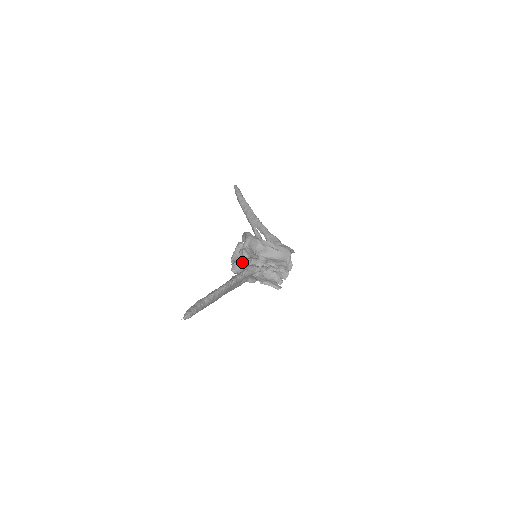
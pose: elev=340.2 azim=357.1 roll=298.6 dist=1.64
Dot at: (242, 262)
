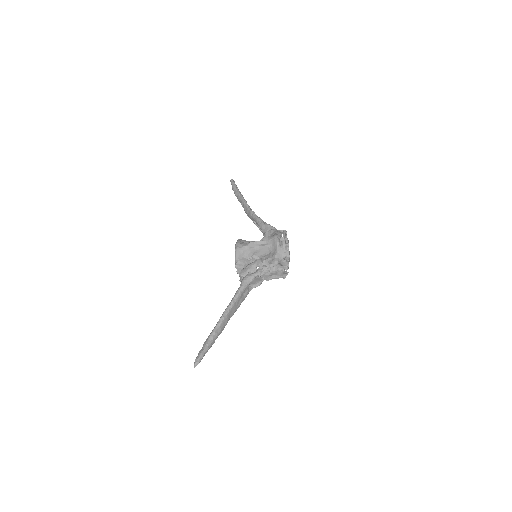
Dot at: (243, 272)
